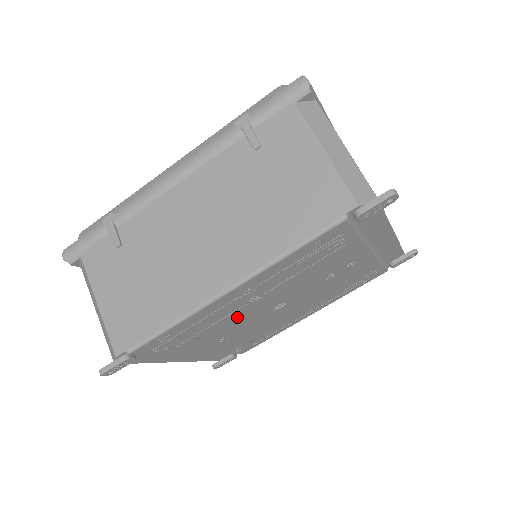
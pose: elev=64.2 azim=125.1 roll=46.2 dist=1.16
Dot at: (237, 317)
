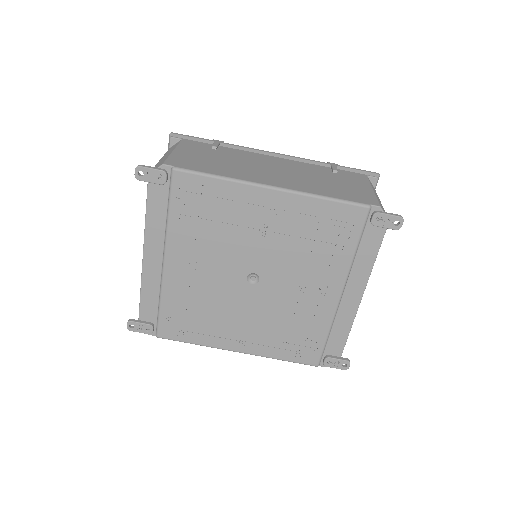
Dot at: (233, 242)
